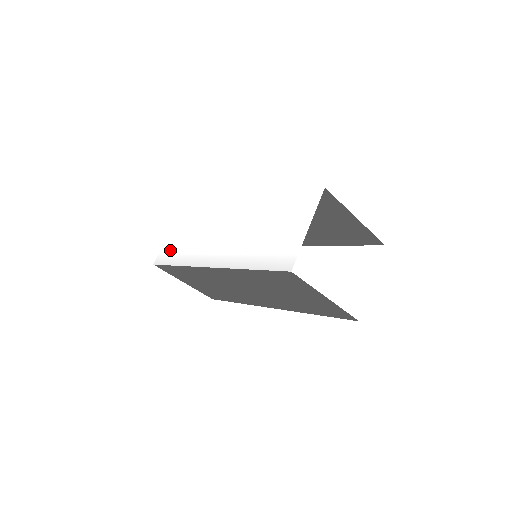
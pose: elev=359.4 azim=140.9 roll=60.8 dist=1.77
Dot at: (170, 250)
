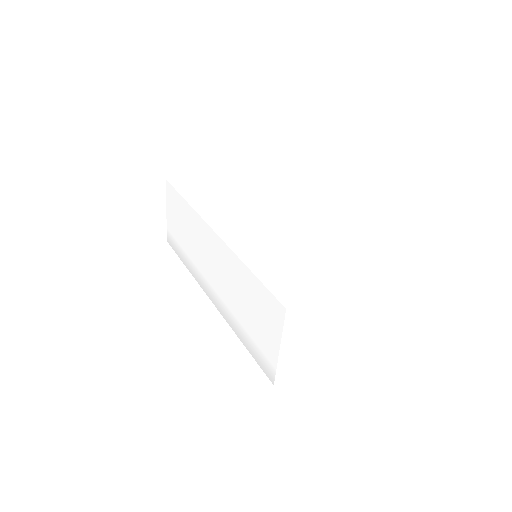
Dot at: (174, 237)
